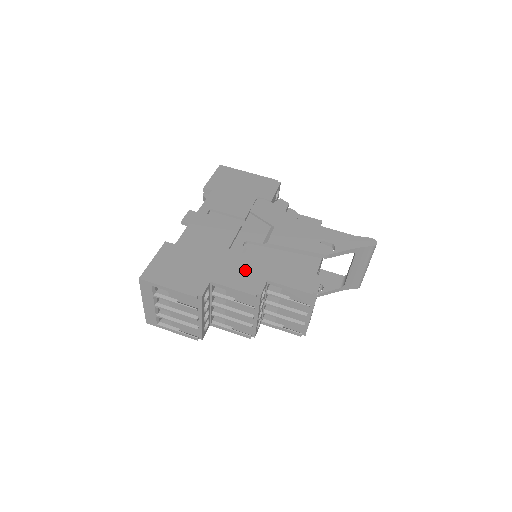
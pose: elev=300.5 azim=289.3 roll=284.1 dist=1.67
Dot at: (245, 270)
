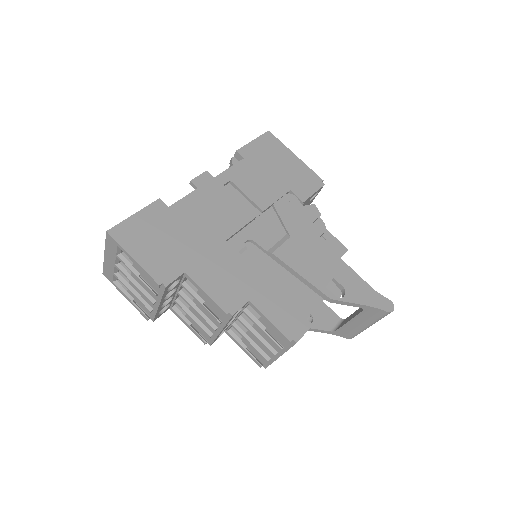
Dot at: (231, 276)
